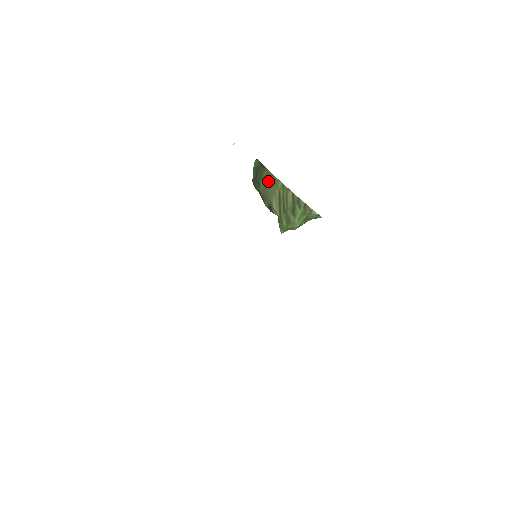
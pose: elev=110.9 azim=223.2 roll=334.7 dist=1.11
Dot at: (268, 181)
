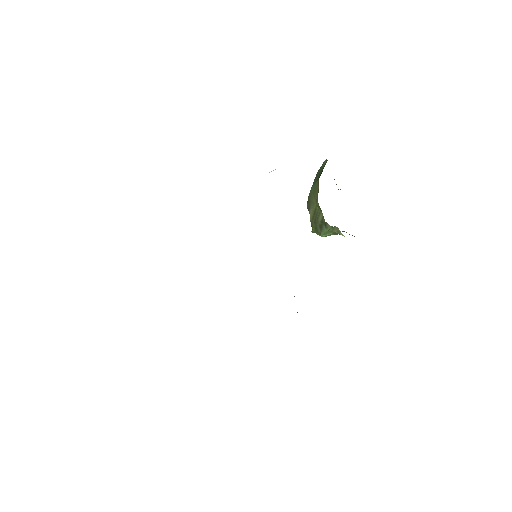
Dot at: (315, 192)
